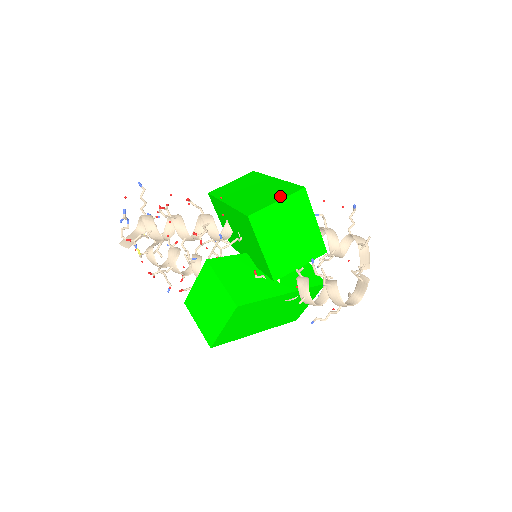
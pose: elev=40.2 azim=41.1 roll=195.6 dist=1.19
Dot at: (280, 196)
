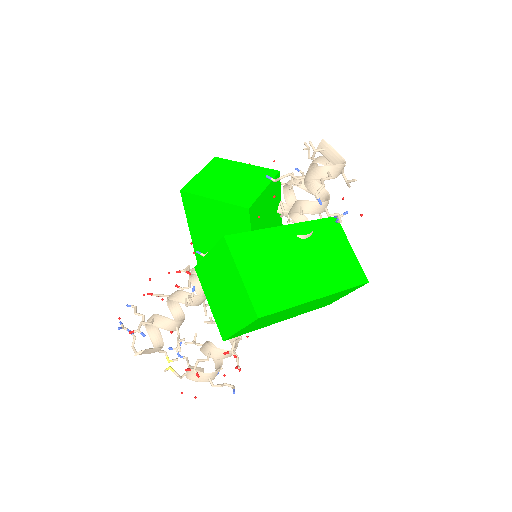
Dot at: occluded
